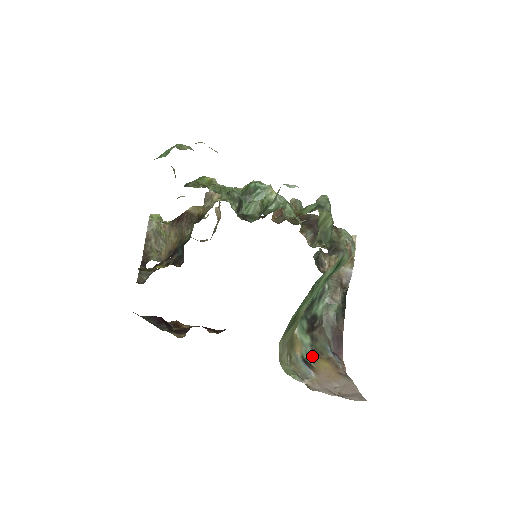
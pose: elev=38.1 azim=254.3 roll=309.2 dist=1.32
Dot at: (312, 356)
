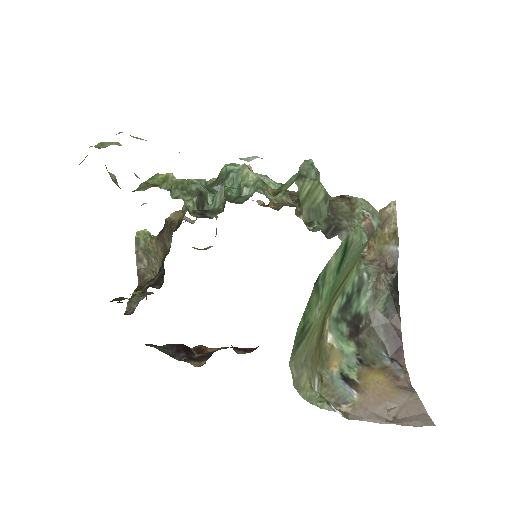
Dot at: (358, 369)
